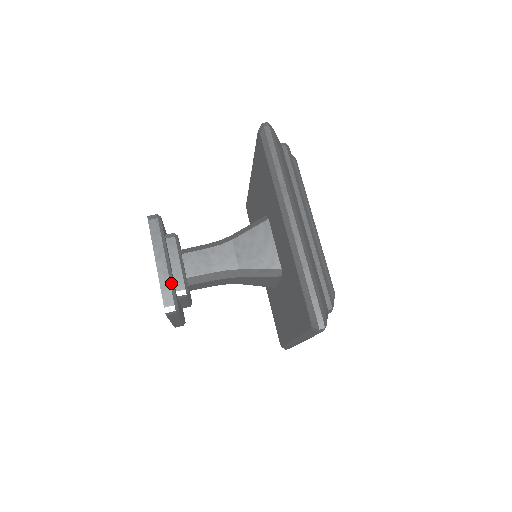
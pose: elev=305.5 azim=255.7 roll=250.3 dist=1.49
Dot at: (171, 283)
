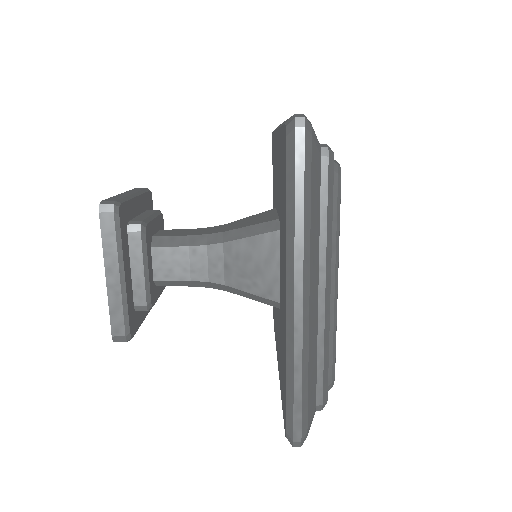
Dot at: (124, 307)
